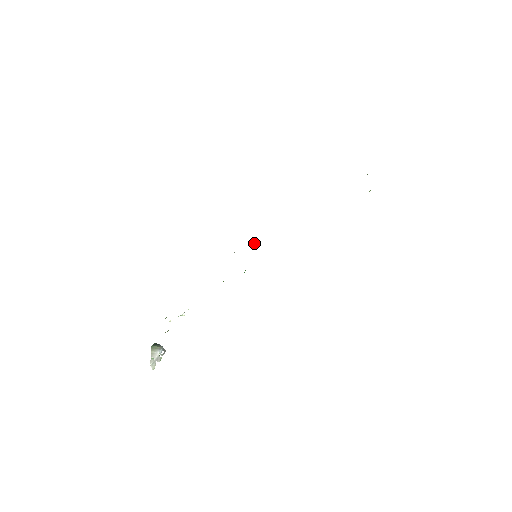
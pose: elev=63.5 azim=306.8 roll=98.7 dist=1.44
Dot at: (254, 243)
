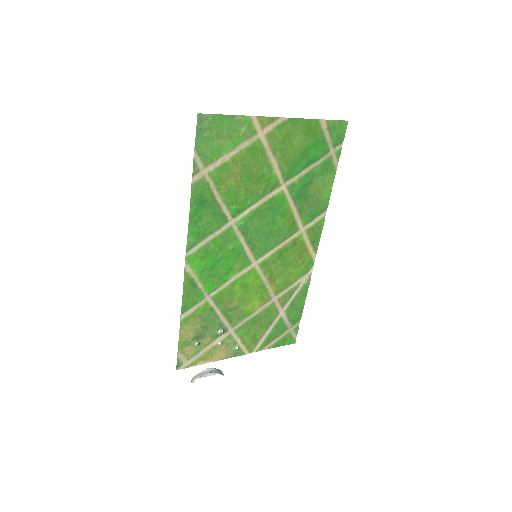
Dot at: (298, 257)
